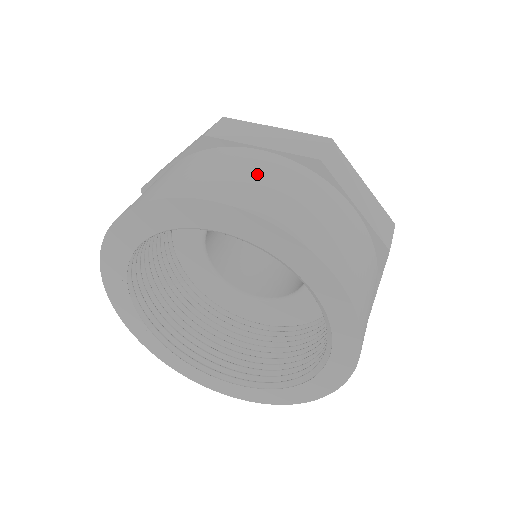
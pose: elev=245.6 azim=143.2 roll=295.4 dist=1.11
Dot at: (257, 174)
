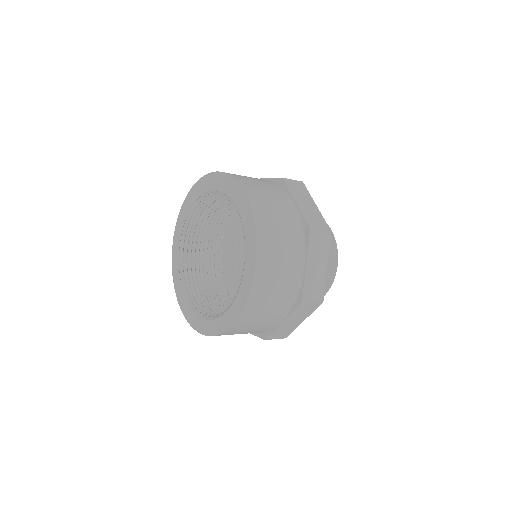
Dot at: (277, 206)
